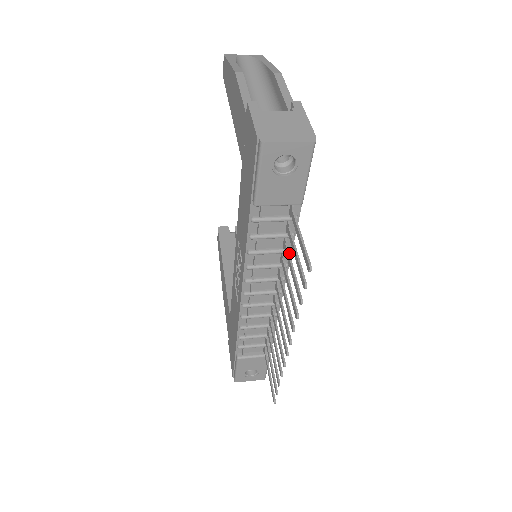
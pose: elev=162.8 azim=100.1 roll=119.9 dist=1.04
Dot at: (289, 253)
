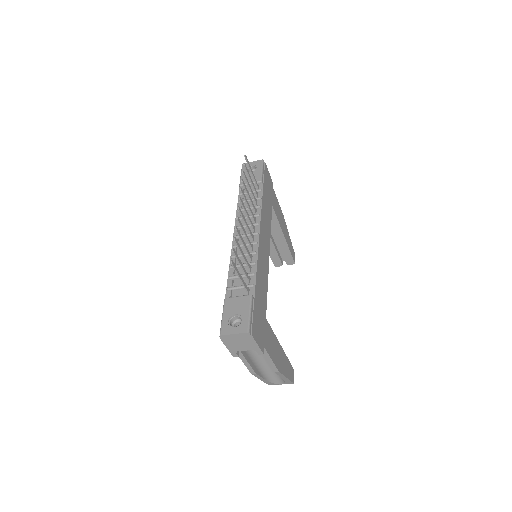
Dot at: occluded
